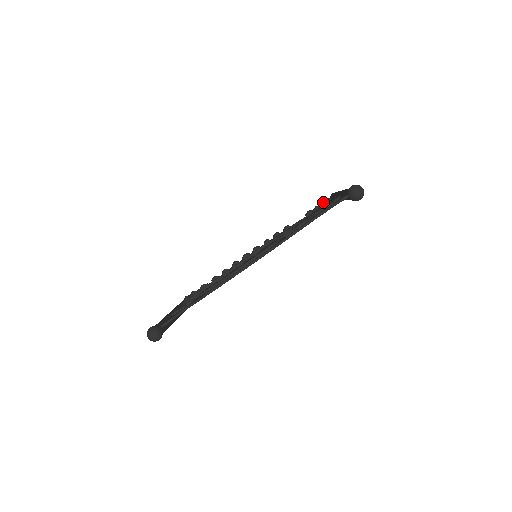
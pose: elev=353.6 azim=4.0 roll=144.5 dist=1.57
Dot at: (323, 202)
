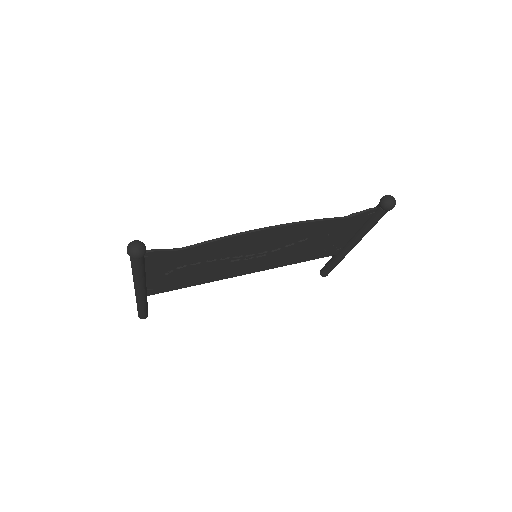
Dot at: occluded
